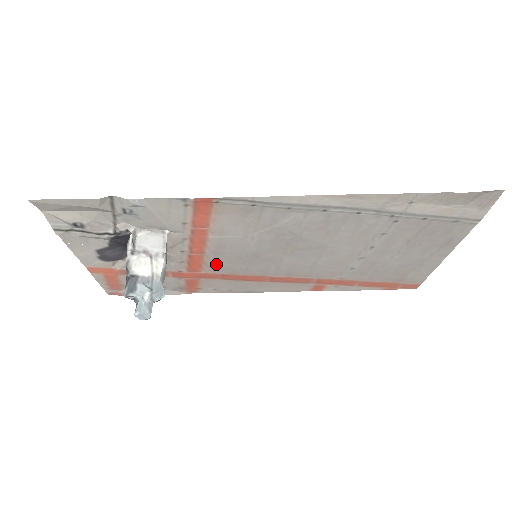
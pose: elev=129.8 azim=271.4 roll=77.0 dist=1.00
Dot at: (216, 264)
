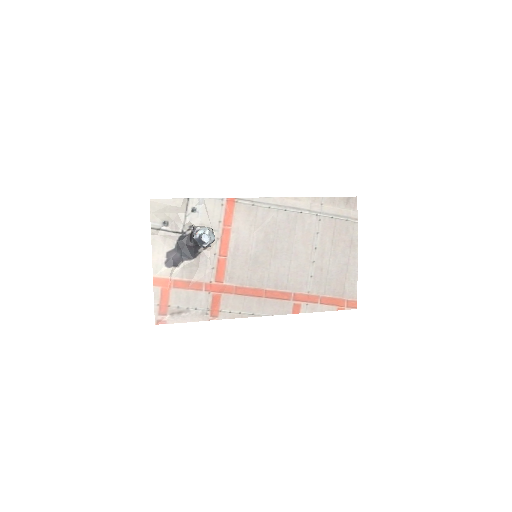
Dot at: (233, 272)
